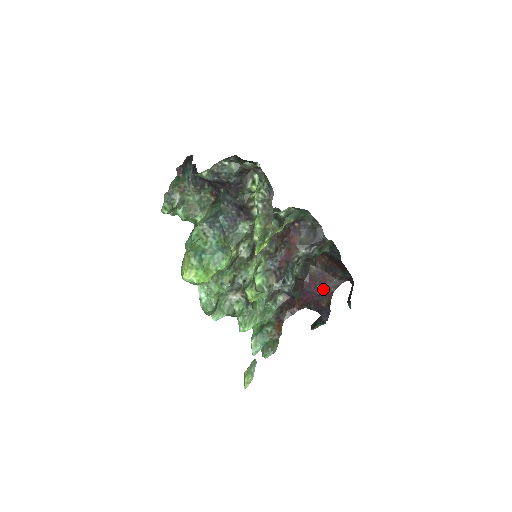
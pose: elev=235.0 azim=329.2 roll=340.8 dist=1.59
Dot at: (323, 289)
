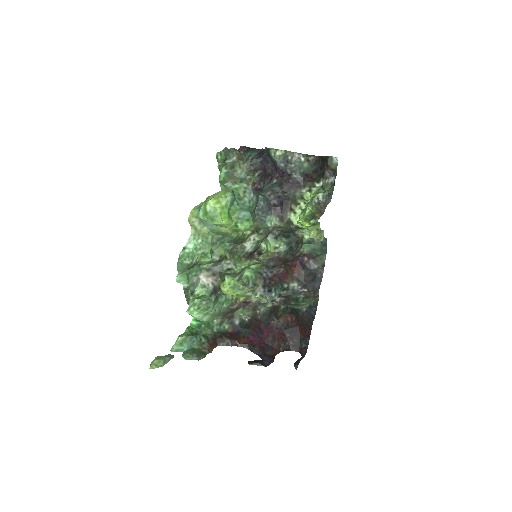
Dot at: (273, 342)
